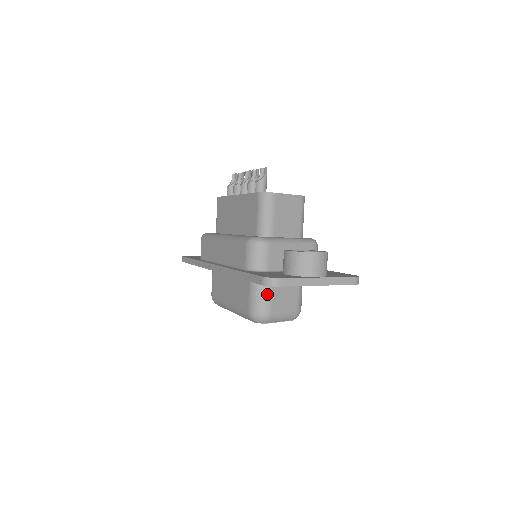
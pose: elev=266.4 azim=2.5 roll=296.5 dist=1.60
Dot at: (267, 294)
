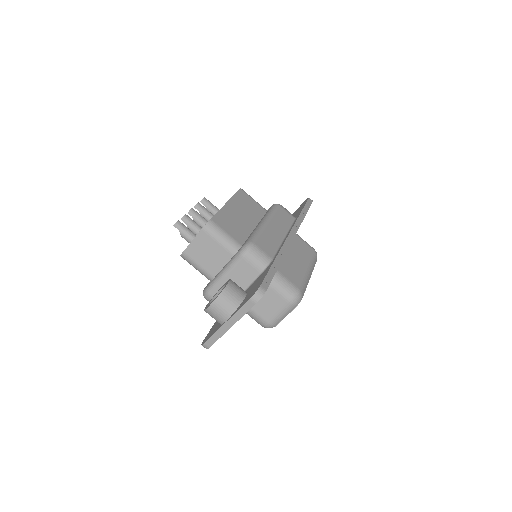
Dot at: (251, 313)
